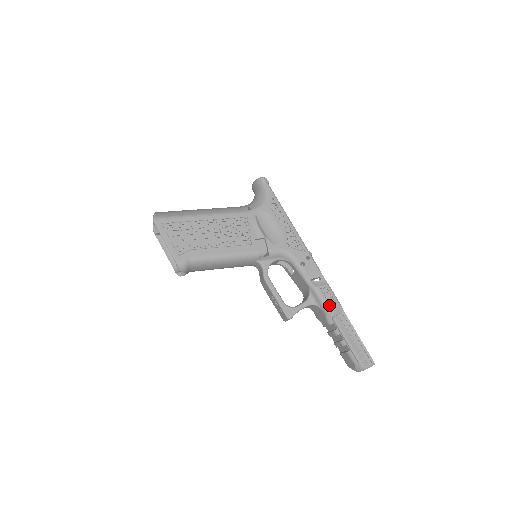
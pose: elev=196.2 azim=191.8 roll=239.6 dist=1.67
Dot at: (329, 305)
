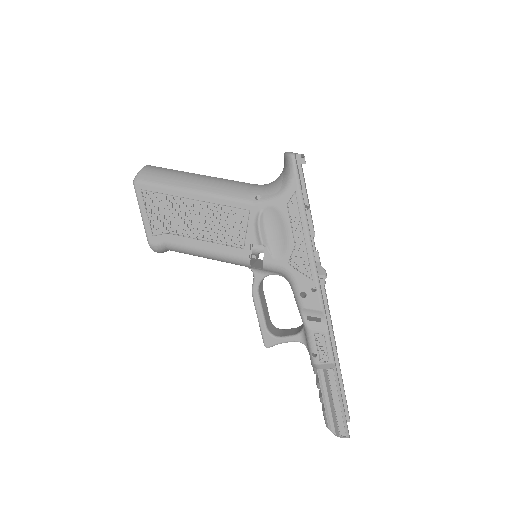
Dot at: (317, 356)
